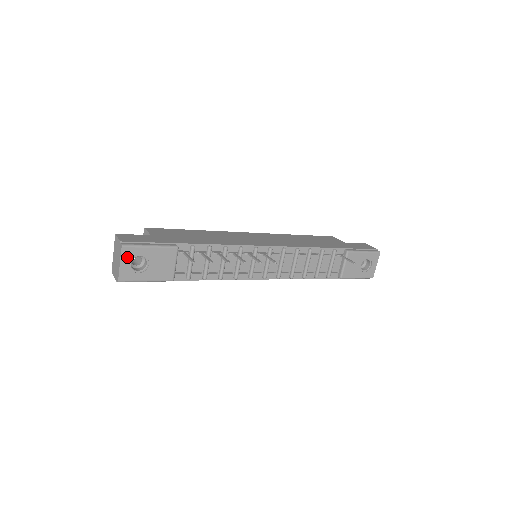
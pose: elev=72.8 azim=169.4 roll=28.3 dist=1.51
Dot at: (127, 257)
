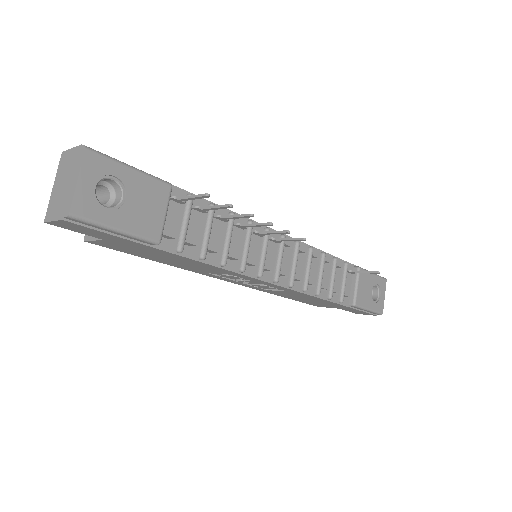
Dot at: (91, 172)
